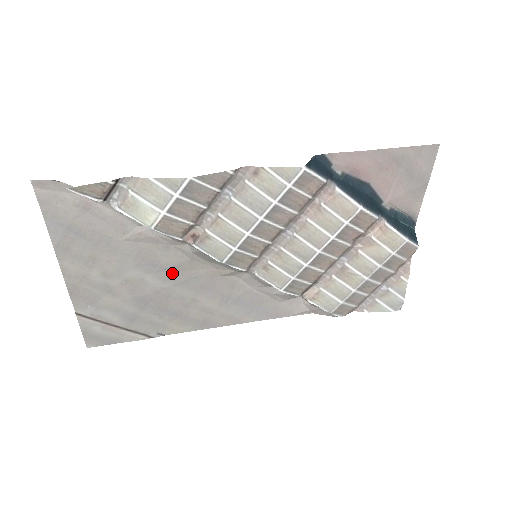
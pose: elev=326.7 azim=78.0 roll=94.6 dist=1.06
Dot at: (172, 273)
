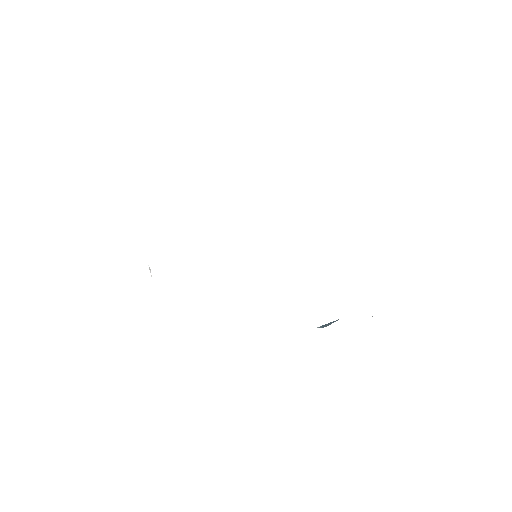
Dot at: occluded
